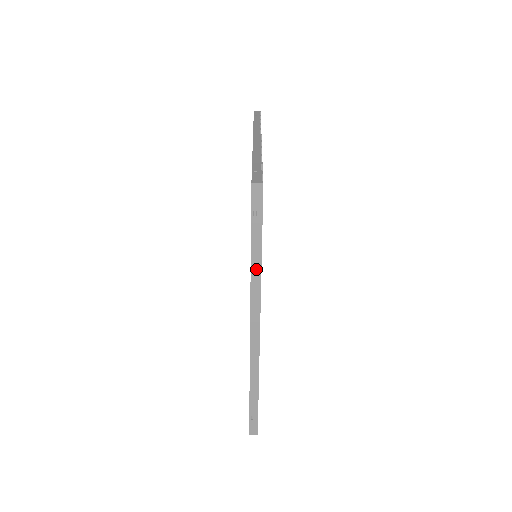
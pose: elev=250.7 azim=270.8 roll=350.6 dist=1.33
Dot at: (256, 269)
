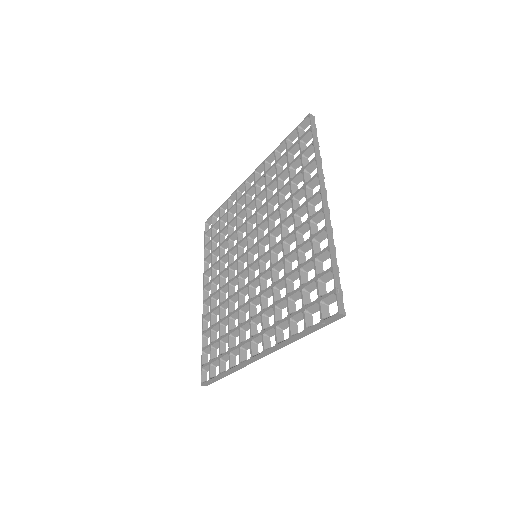
Dot at: (294, 339)
